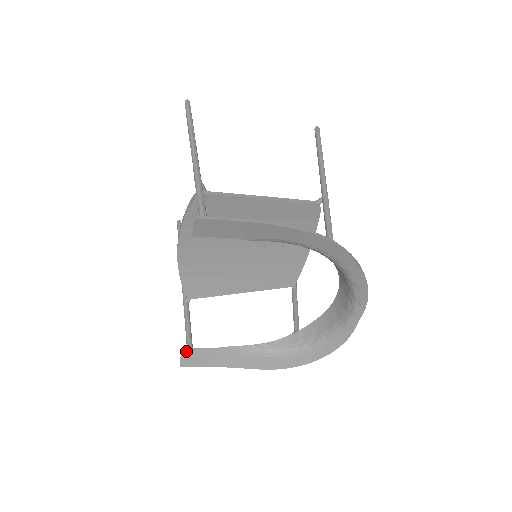
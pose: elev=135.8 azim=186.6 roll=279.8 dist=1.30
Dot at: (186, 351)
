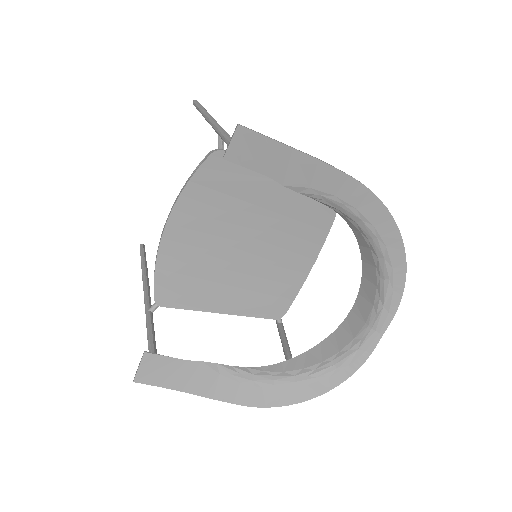
Dot at: (149, 357)
